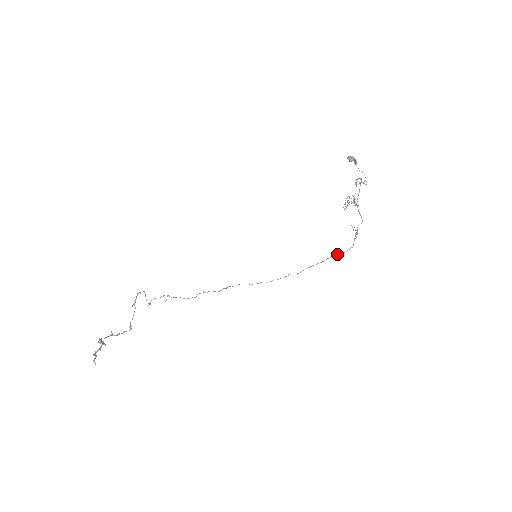
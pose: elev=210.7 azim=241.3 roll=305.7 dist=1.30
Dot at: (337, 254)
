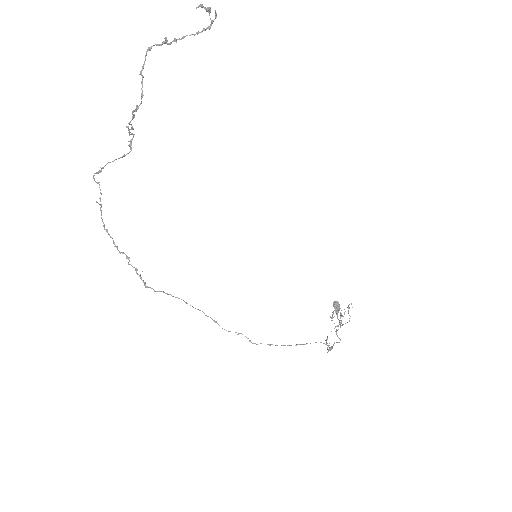
Dot at: occluded
